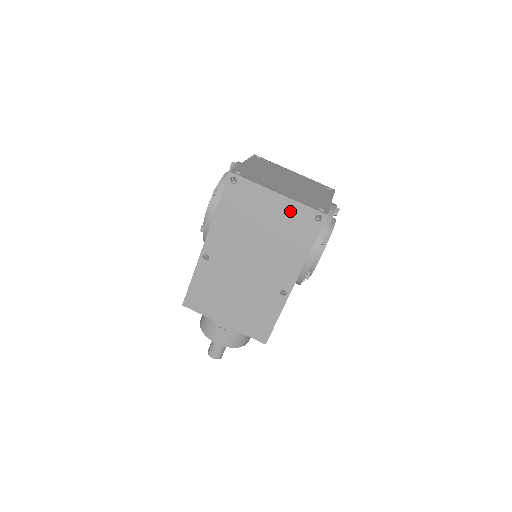
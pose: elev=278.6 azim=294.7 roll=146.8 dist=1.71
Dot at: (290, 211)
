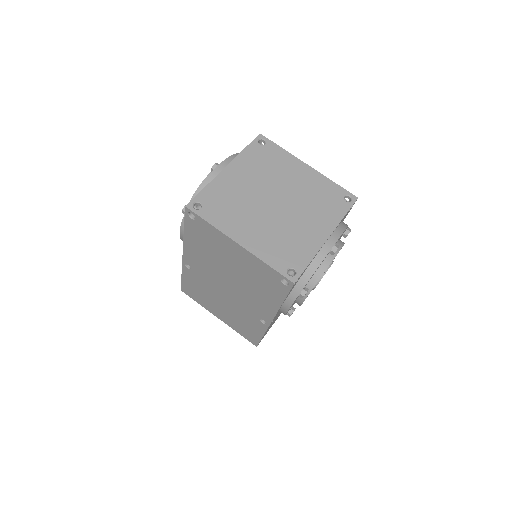
Dot at: (254, 264)
